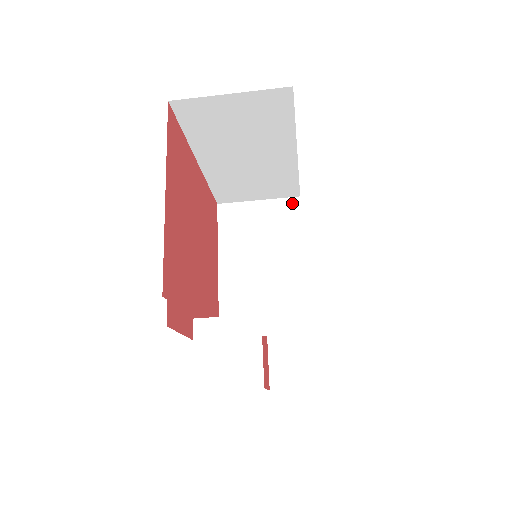
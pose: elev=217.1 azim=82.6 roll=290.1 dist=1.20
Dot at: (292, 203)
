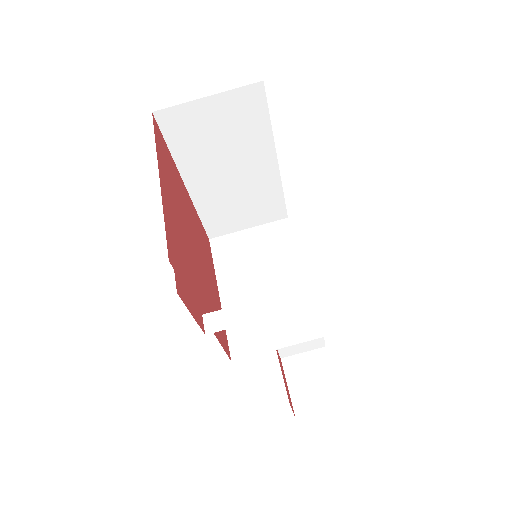
Dot at: (281, 225)
